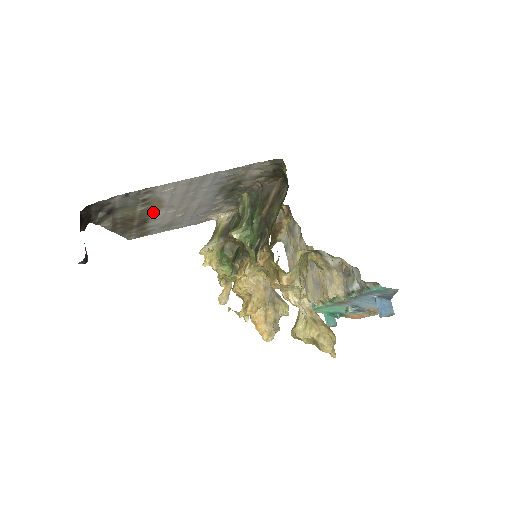
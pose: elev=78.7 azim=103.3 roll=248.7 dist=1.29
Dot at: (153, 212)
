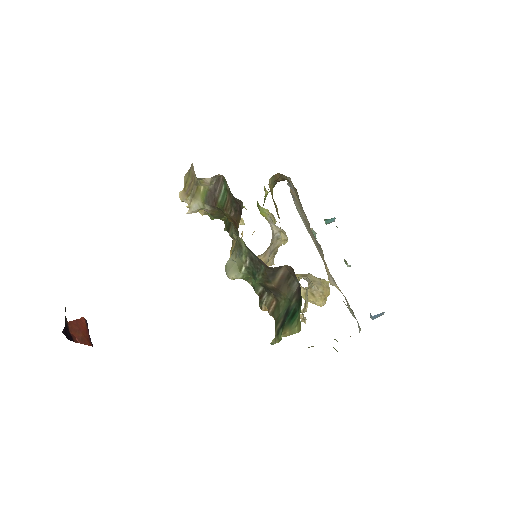
Dot at: occluded
